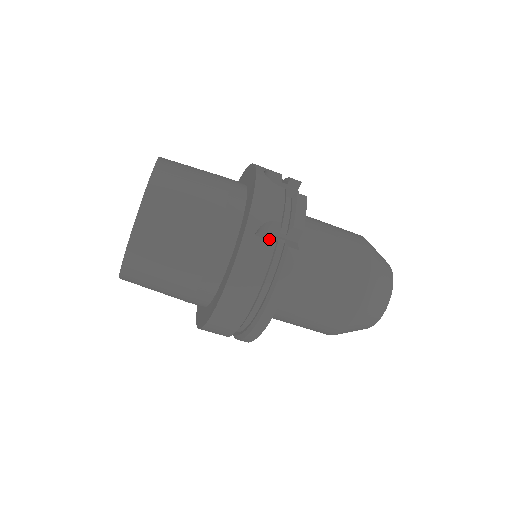
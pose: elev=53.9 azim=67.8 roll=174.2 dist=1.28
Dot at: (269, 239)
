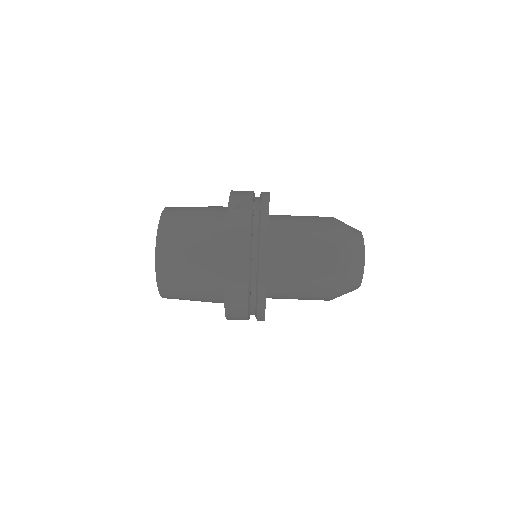
Dot at: (246, 209)
